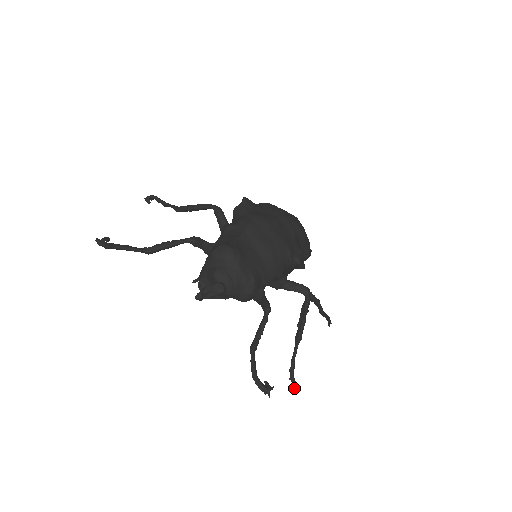
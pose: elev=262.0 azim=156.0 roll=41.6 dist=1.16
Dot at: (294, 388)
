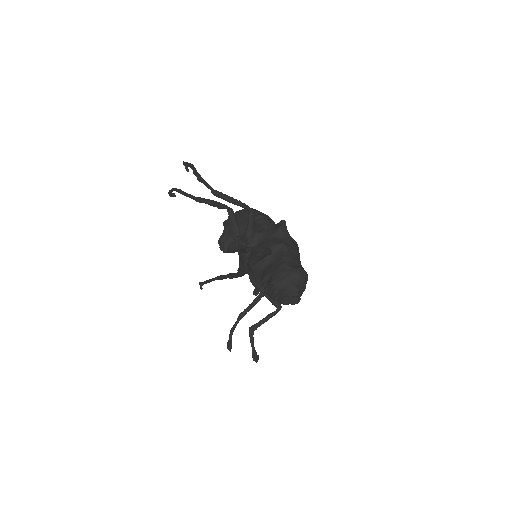
Dot at: (231, 348)
